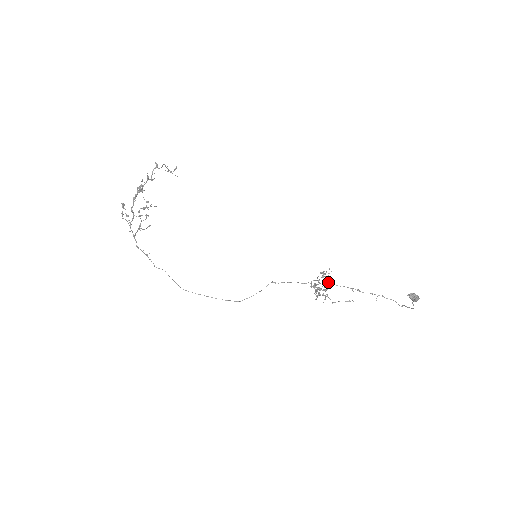
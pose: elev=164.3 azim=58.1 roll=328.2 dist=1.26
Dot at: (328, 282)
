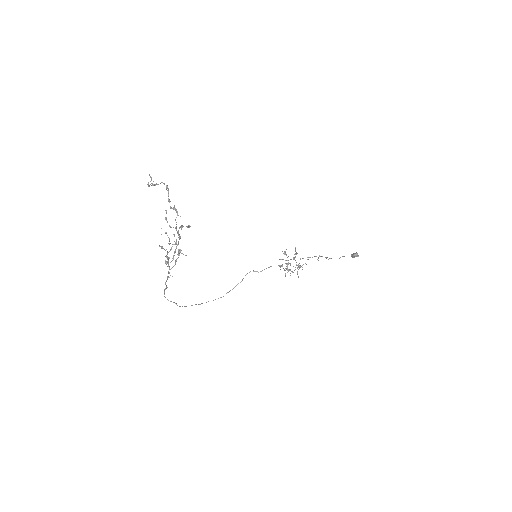
Dot at: occluded
